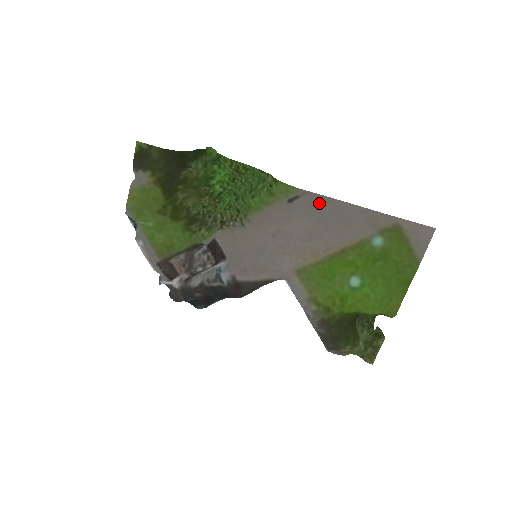
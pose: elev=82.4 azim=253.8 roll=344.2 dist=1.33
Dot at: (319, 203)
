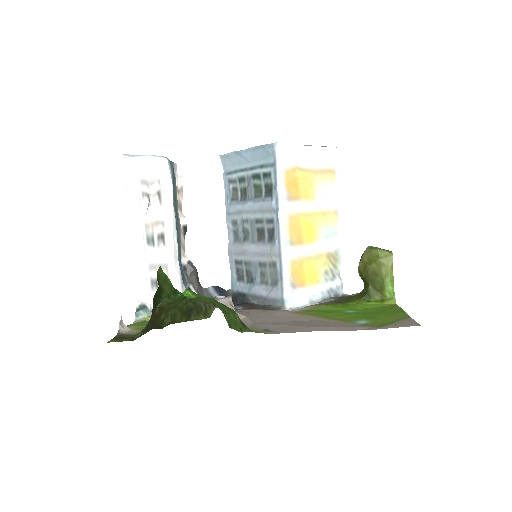
Dot at: (293, 330)
